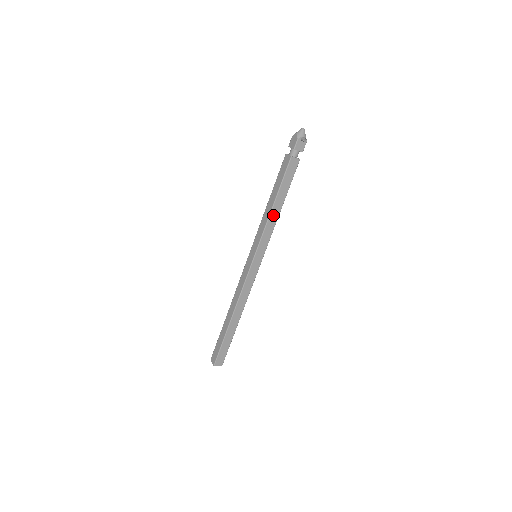
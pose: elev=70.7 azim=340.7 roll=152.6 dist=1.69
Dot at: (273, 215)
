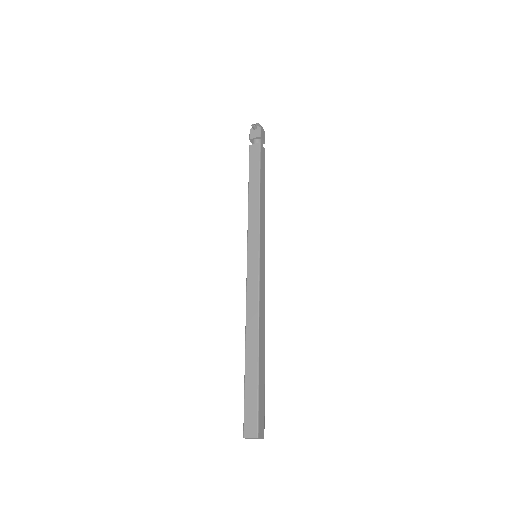
Dot at: (252, 202)
